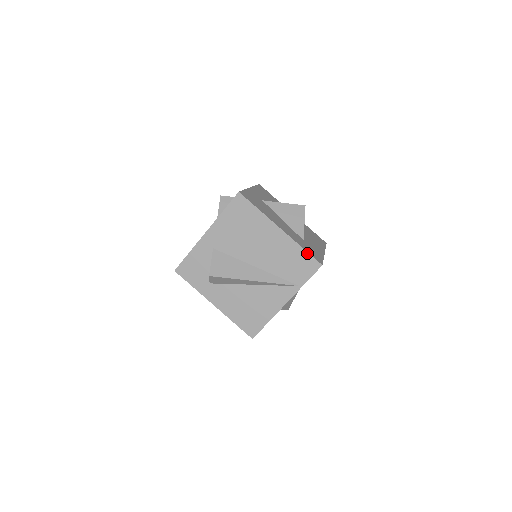
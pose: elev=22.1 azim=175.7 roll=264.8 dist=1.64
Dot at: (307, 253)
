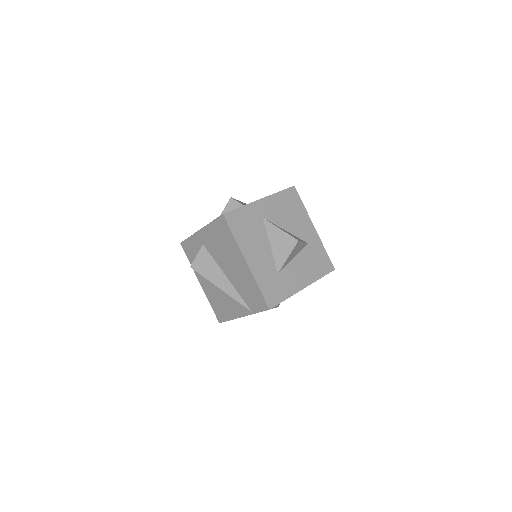
Dot at: (261, 293)
